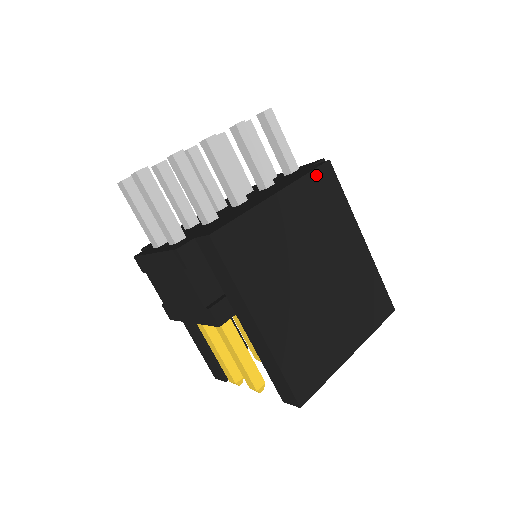
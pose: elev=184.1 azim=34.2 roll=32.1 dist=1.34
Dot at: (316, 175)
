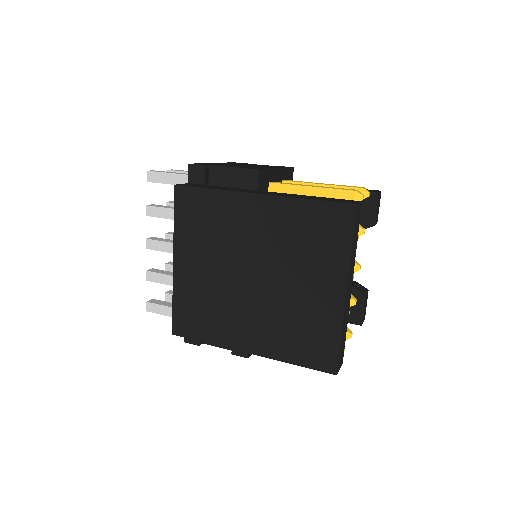
Dot at: (179, 211)
